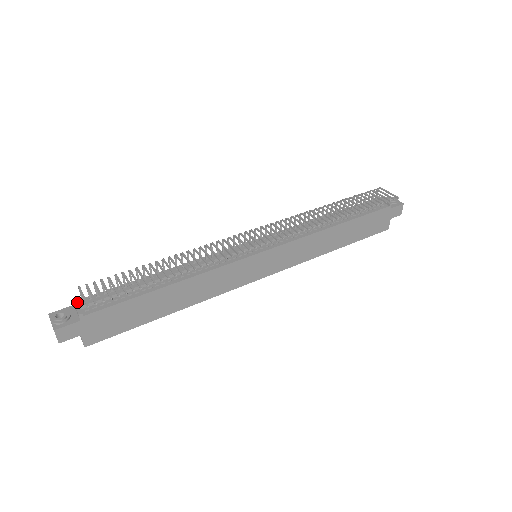
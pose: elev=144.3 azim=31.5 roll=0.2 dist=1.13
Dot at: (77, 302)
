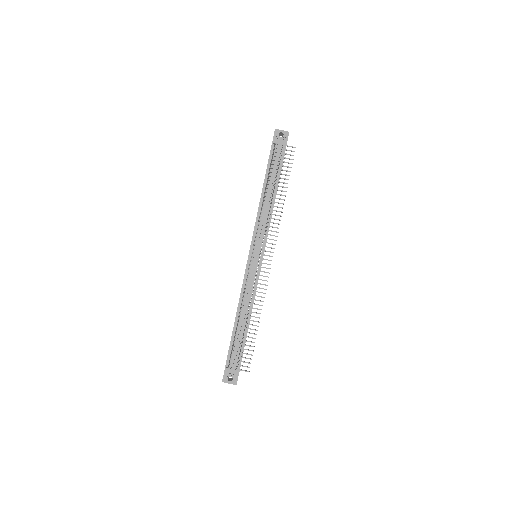
Dot at: (229, 369)
